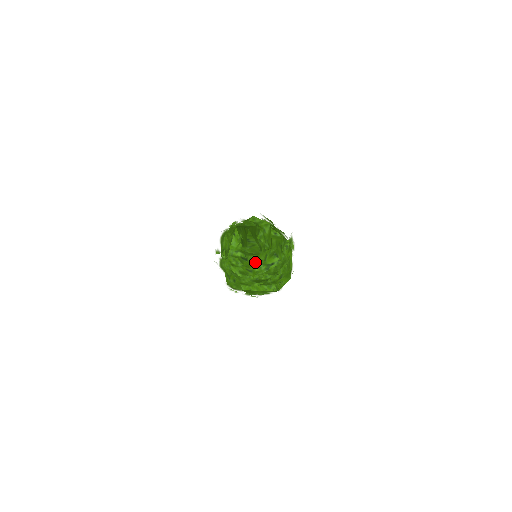
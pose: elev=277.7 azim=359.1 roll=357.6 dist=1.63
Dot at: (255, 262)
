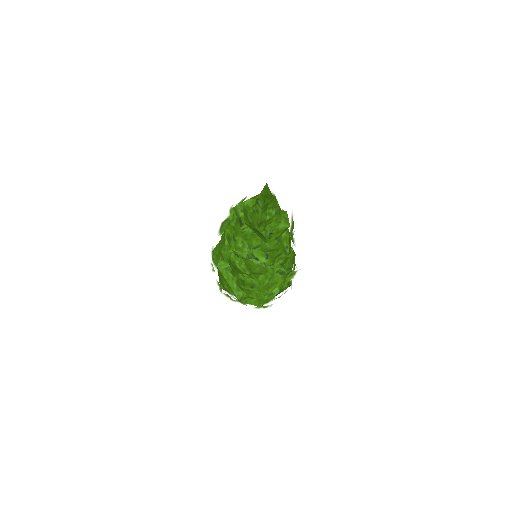
Dot at: (245, 236)
